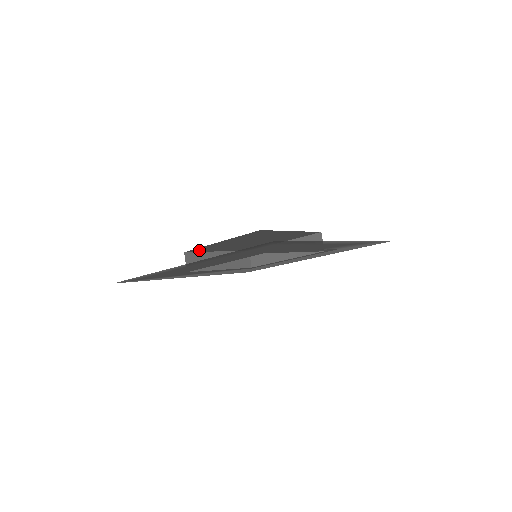
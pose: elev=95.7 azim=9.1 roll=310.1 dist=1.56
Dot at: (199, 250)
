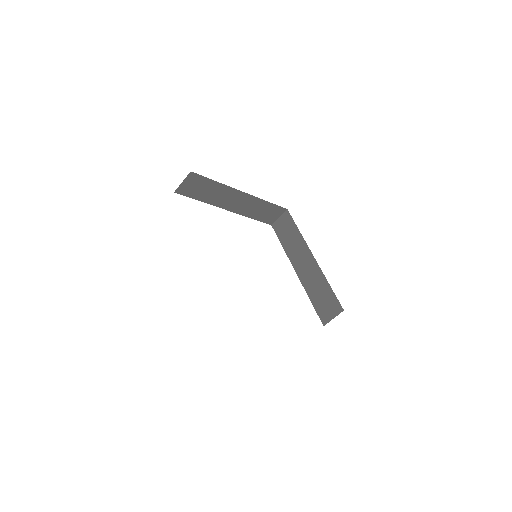
Dot at: occluded
